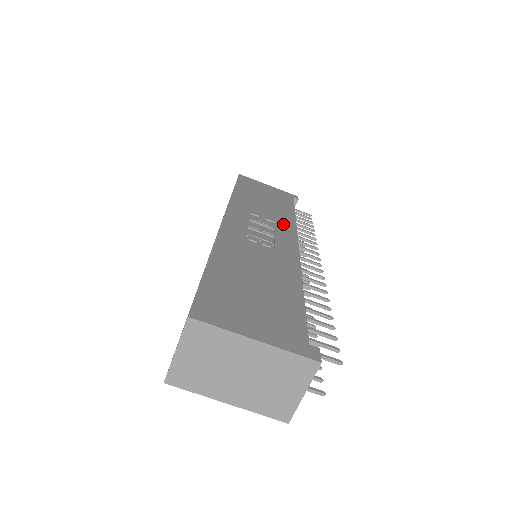
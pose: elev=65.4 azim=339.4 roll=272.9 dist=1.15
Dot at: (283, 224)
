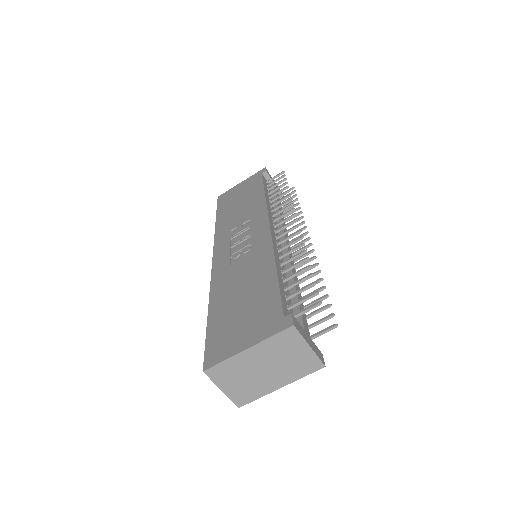
Dot at: (256, 214)
